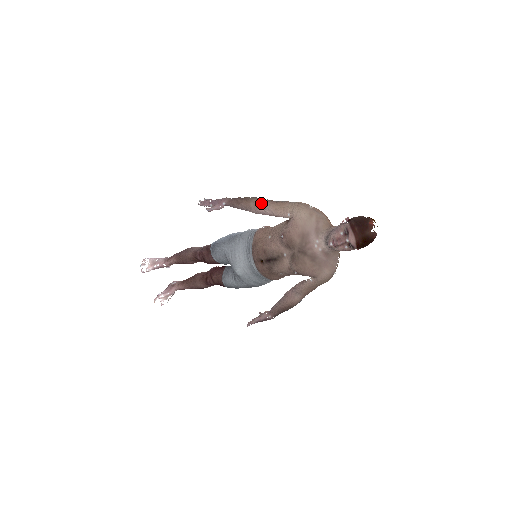
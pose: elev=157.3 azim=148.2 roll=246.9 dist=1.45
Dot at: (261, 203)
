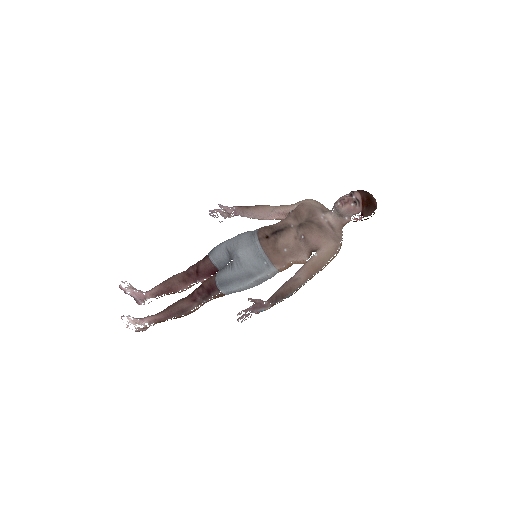
Dot at: (269, 206)
